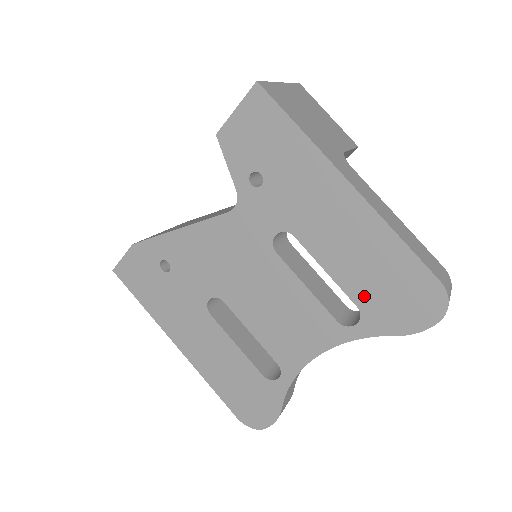
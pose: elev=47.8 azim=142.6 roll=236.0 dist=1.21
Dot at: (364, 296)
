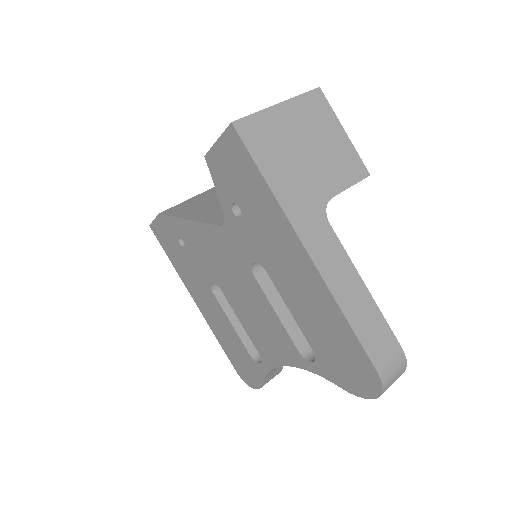
Dot at: (318, 346)
